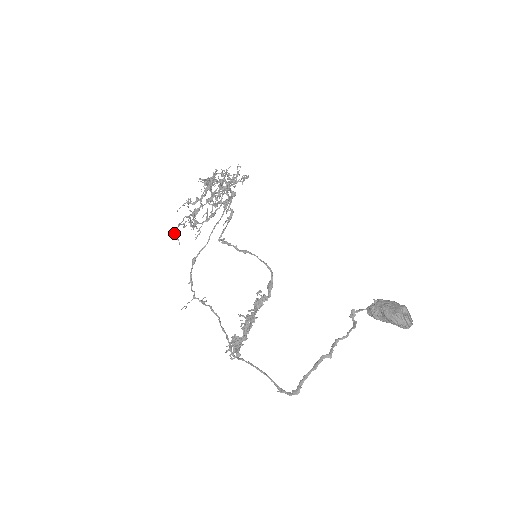
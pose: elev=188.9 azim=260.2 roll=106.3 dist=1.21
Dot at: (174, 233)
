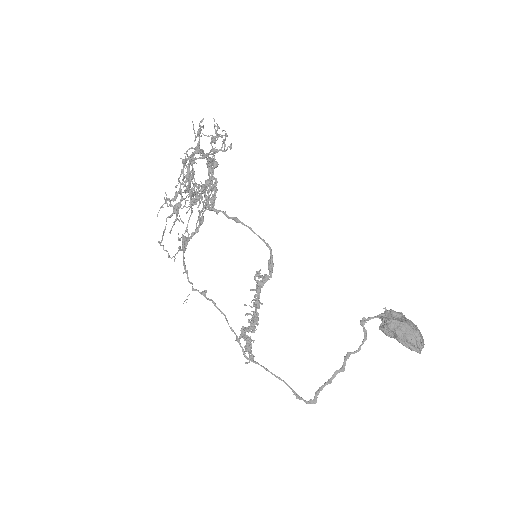
Dot at: (160, 244)
